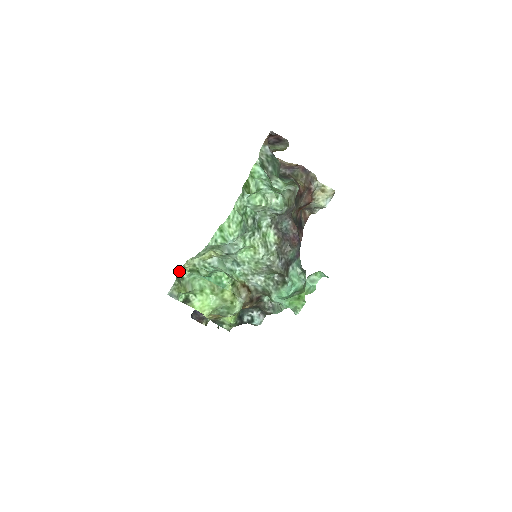
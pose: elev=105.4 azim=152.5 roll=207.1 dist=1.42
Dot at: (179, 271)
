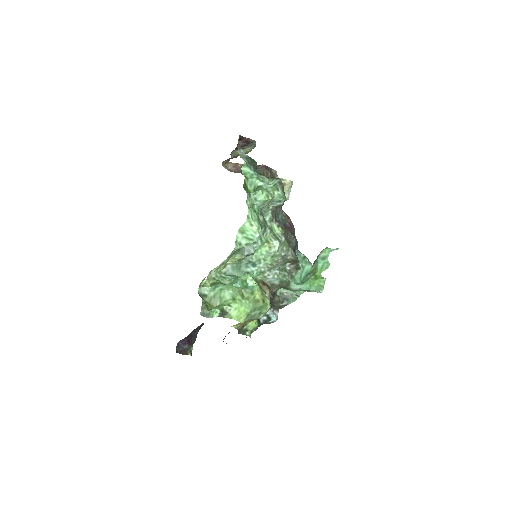
Dot at: (198, 290)
